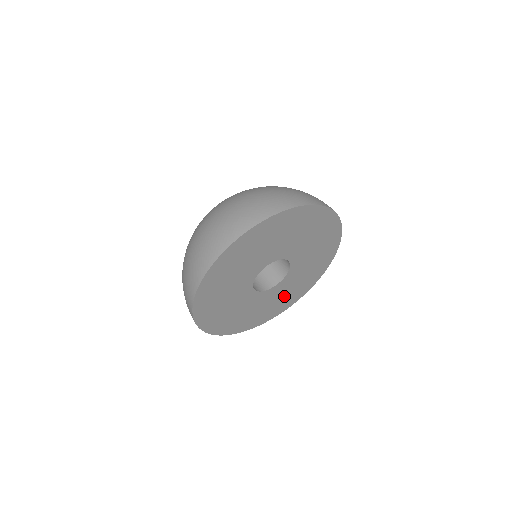
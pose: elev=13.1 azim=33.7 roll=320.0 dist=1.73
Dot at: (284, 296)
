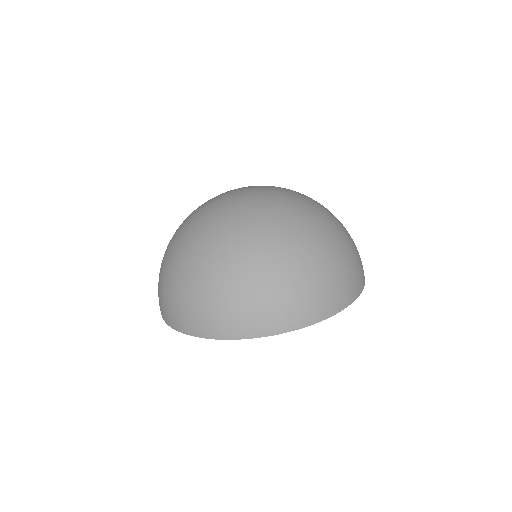
Dot at: occluded
